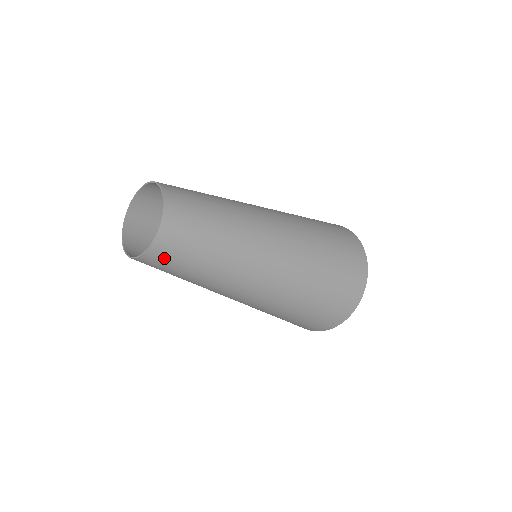
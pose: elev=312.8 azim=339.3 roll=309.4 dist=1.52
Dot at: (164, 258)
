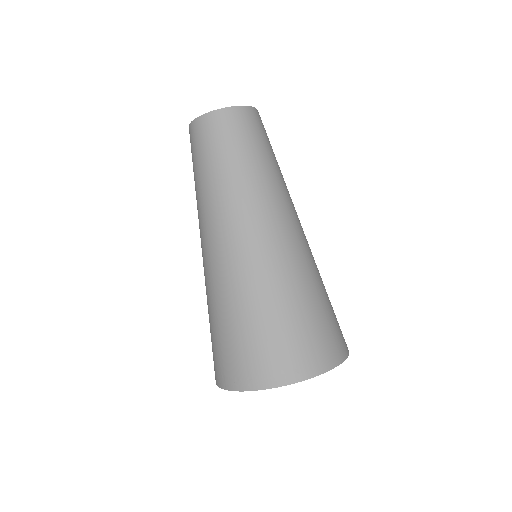
Dot at: (204, 134)
